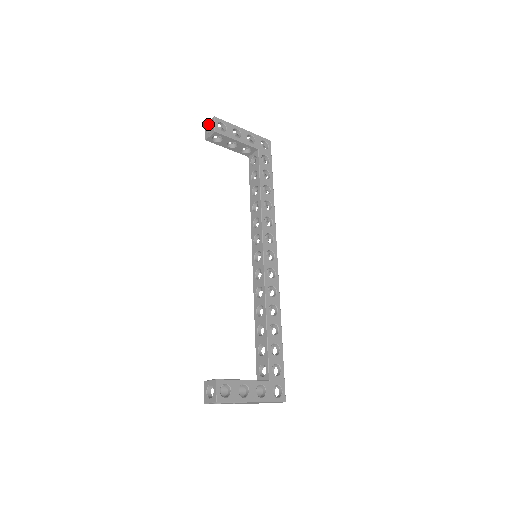
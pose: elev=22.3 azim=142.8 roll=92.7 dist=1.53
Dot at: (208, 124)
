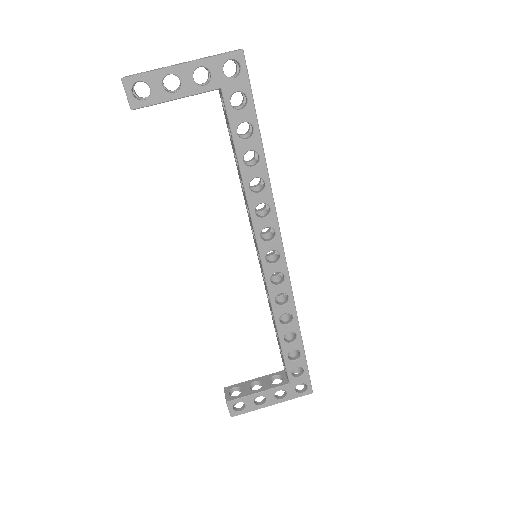
Dot at: occluded
